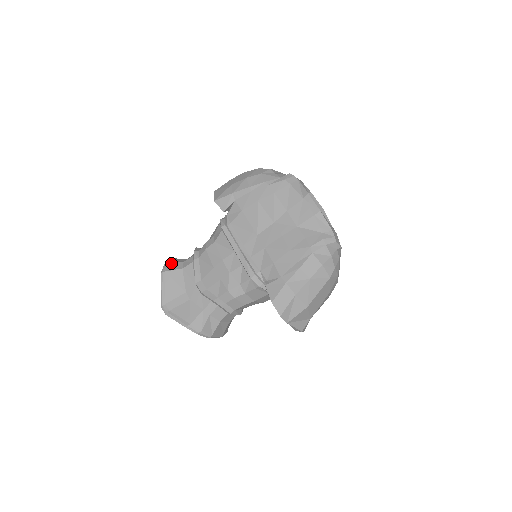
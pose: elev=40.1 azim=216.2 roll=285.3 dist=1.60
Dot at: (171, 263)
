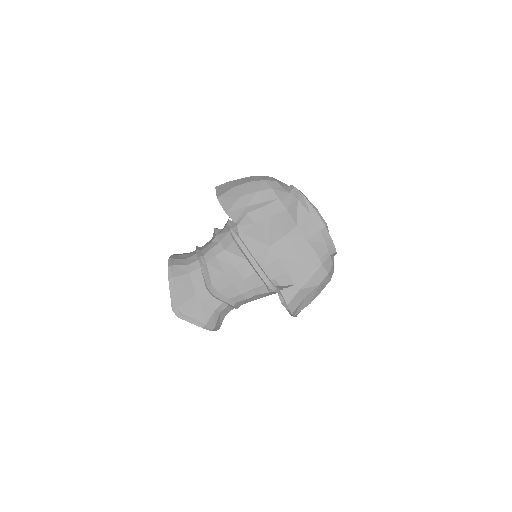
Dot at: (175, 267)
